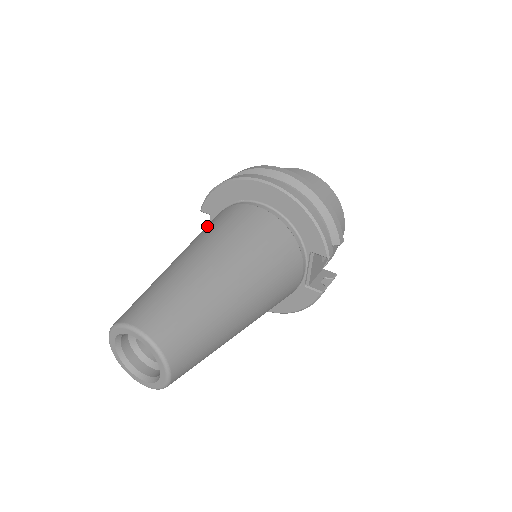
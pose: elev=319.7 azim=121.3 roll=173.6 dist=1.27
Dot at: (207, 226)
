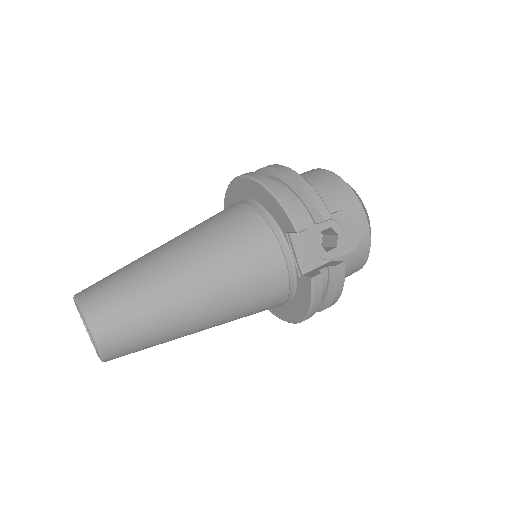
Dot at: occluded
